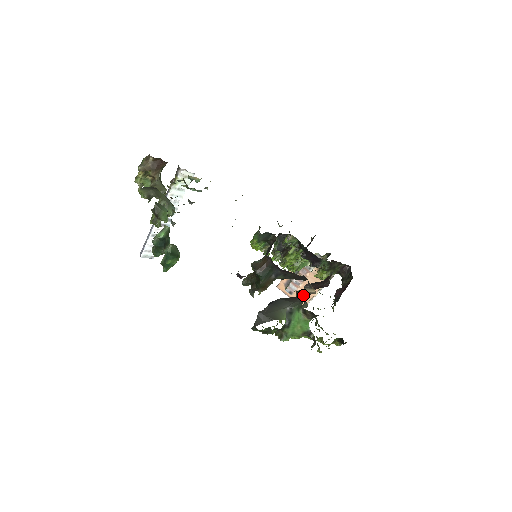
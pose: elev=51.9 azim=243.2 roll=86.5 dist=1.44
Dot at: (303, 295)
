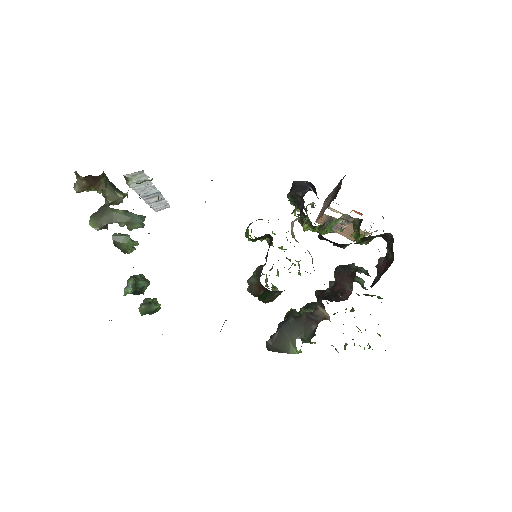
Dot at: (316, 316)
